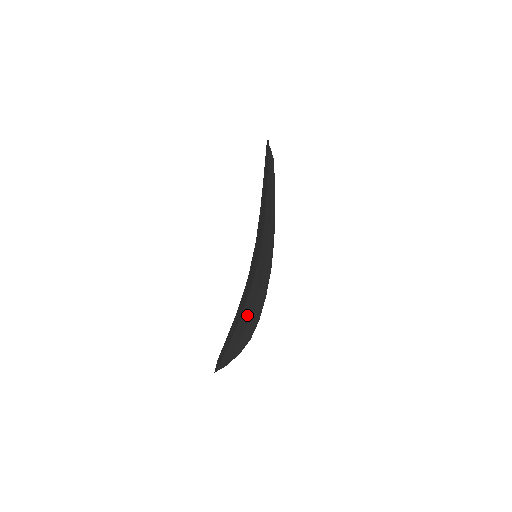
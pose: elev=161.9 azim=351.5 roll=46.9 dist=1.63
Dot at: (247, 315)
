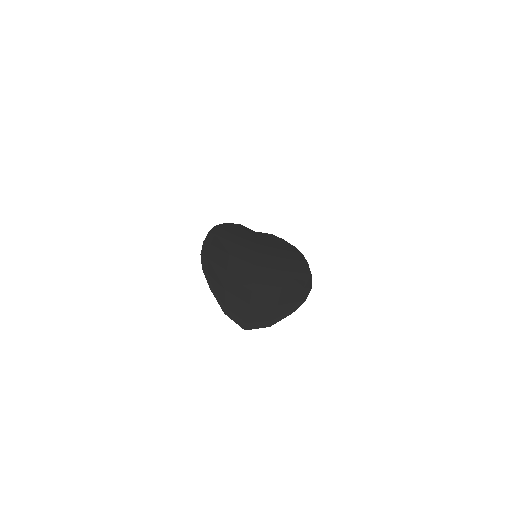
Dot at: (272, 285)
